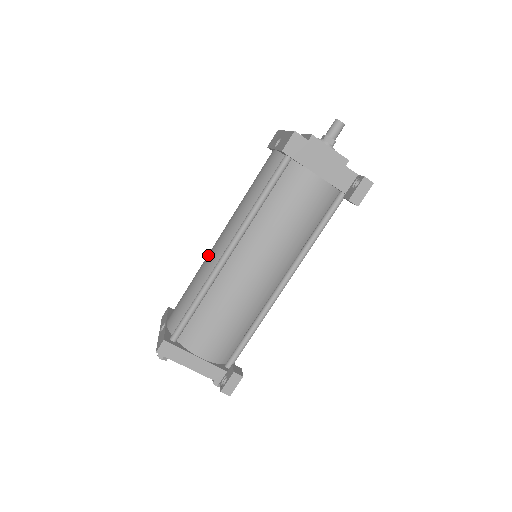
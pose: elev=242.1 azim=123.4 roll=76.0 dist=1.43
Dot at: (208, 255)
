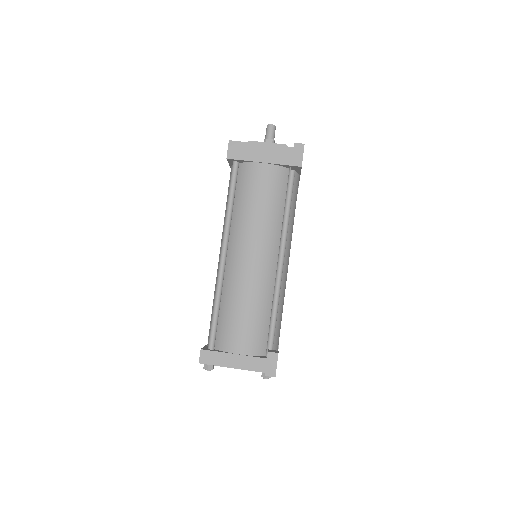
Dot at: occluded
